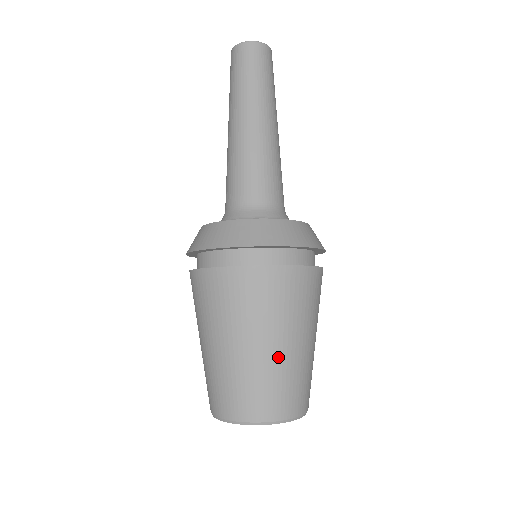
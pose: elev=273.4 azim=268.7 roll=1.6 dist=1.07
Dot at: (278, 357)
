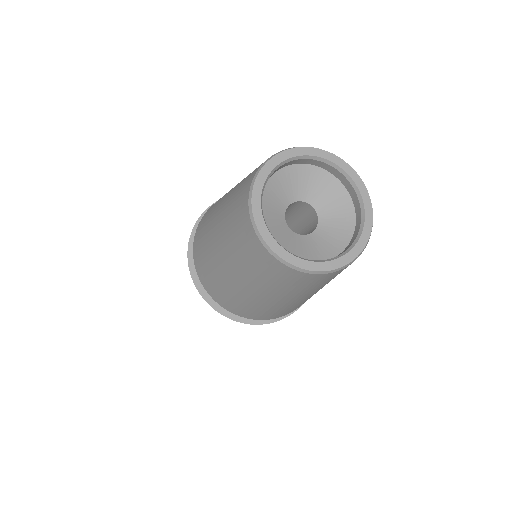
Dot at: occluded
